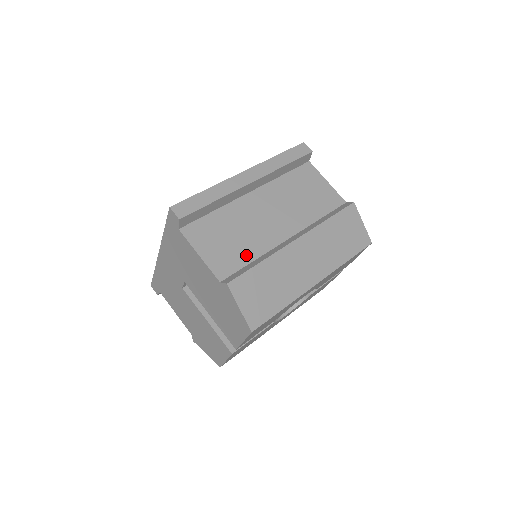
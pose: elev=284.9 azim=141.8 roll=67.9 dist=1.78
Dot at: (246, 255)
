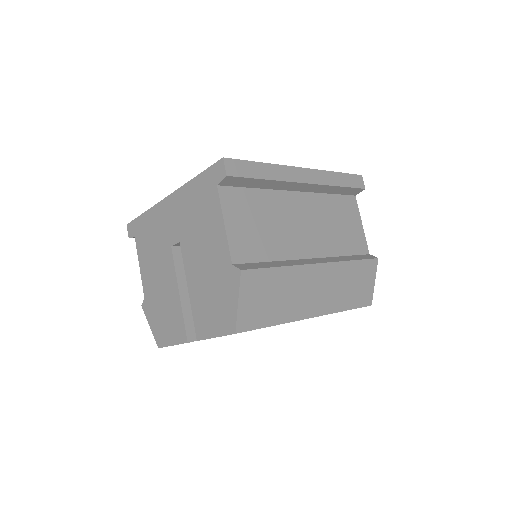
Dot at: (267, 251)
